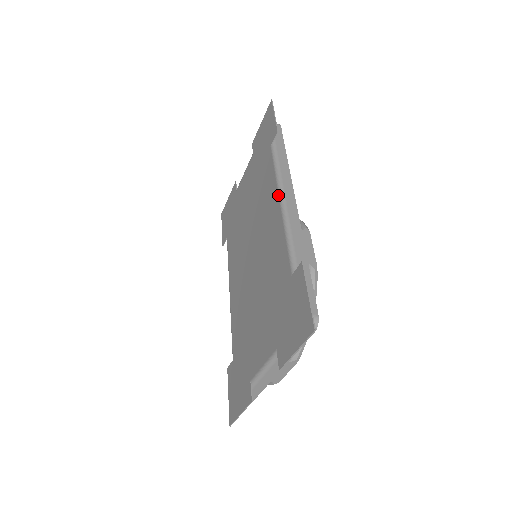
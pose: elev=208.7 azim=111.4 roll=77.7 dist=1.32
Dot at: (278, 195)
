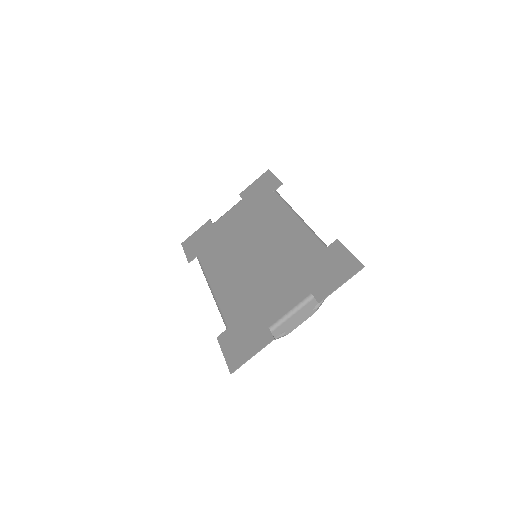
Dot at: (293, 214)
